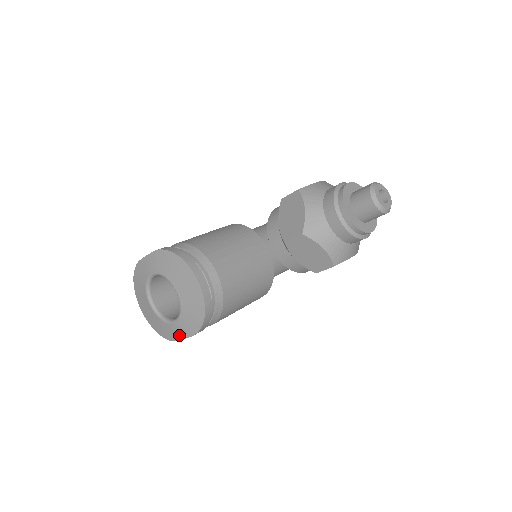
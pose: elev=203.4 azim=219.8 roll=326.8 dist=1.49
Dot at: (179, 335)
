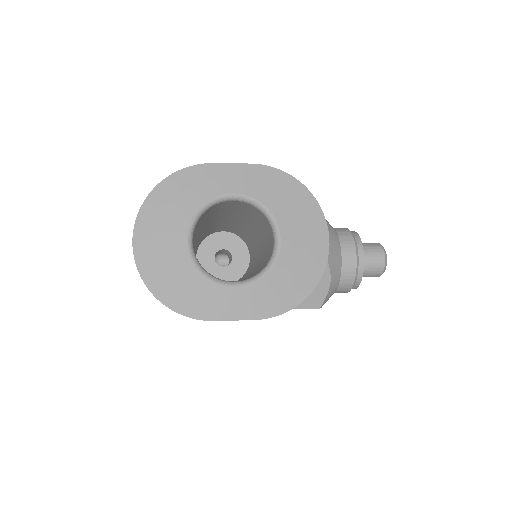
Dot at: (227, 311)
